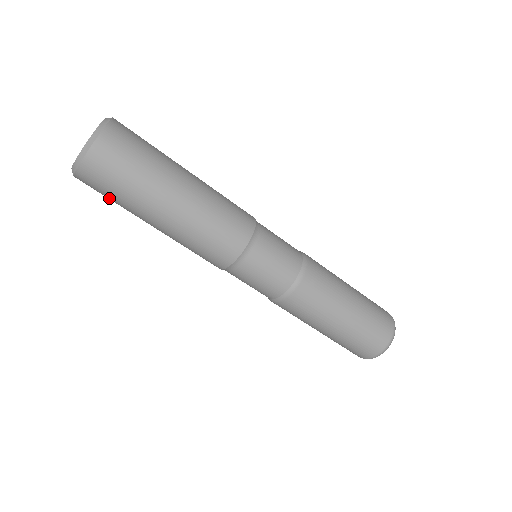
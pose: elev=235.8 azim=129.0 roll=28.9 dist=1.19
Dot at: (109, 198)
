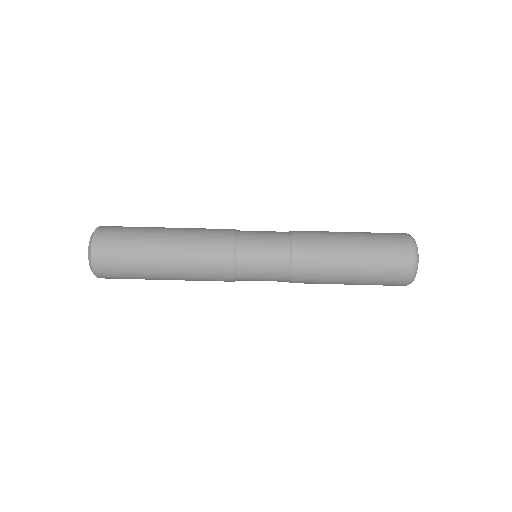
Dot at: (123, 272)
